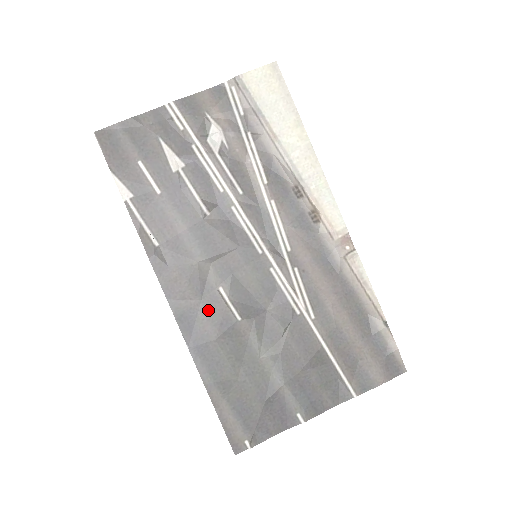
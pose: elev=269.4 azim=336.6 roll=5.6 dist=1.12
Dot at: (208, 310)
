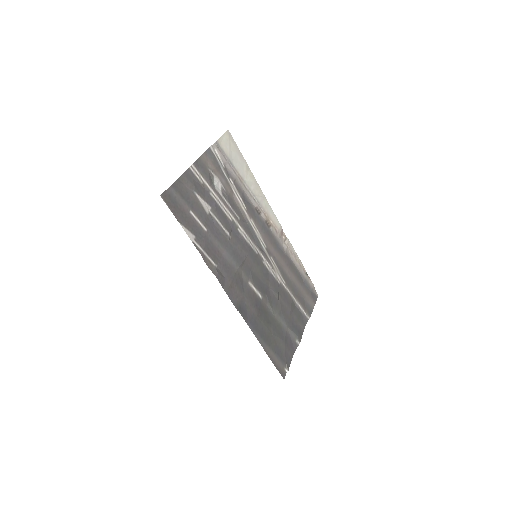
Dot at: (249, 299)
